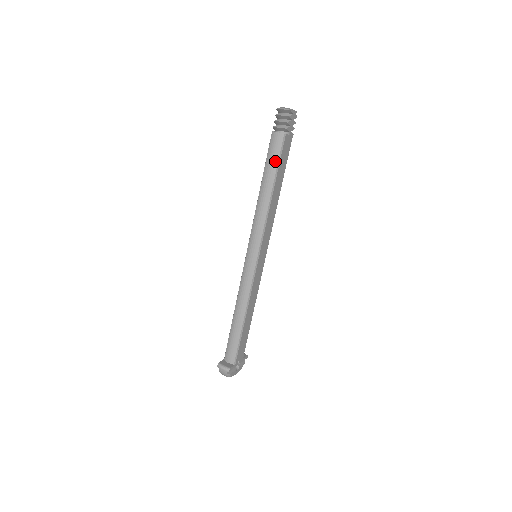
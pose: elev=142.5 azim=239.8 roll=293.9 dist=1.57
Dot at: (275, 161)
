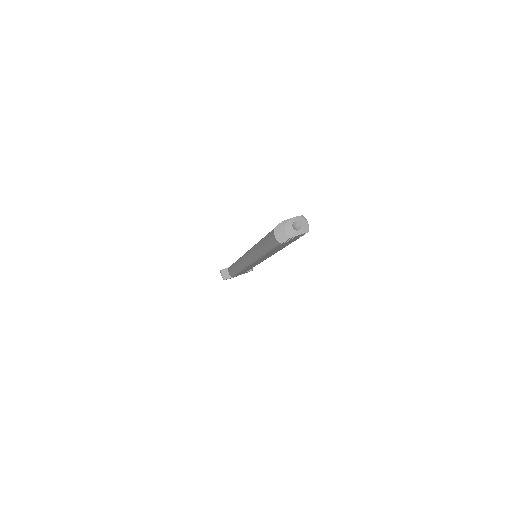
Dot at: (269, 246)
